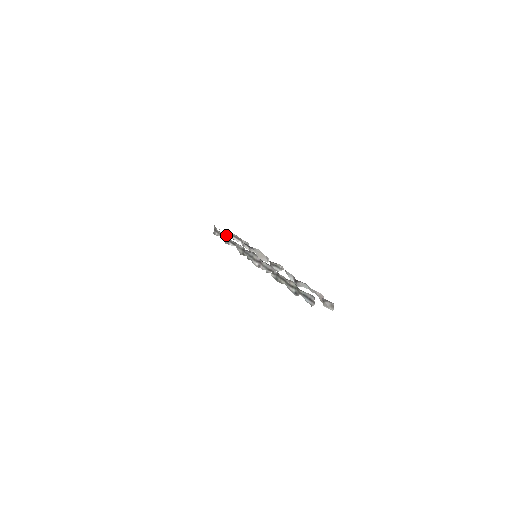
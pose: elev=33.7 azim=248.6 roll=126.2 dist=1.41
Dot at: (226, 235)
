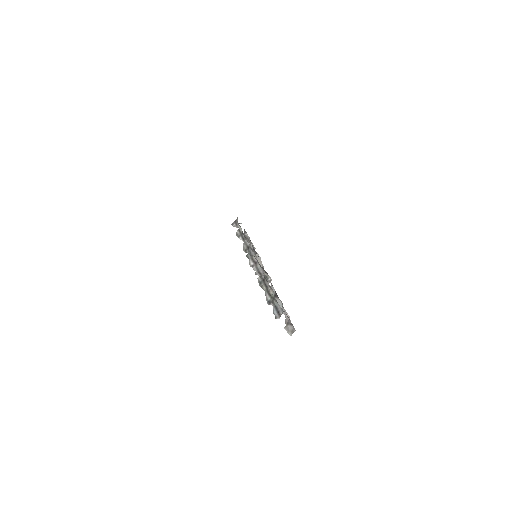
Dot at: occluded
